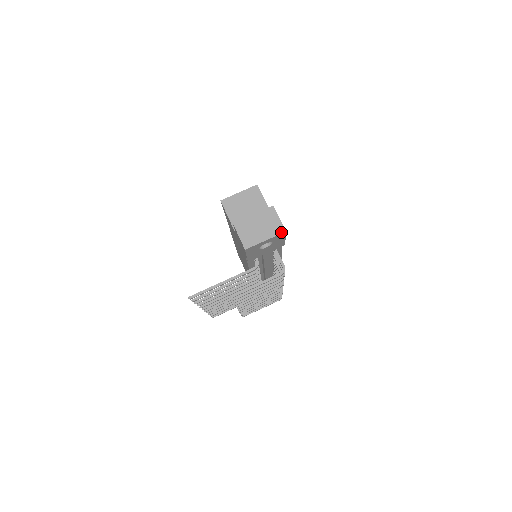
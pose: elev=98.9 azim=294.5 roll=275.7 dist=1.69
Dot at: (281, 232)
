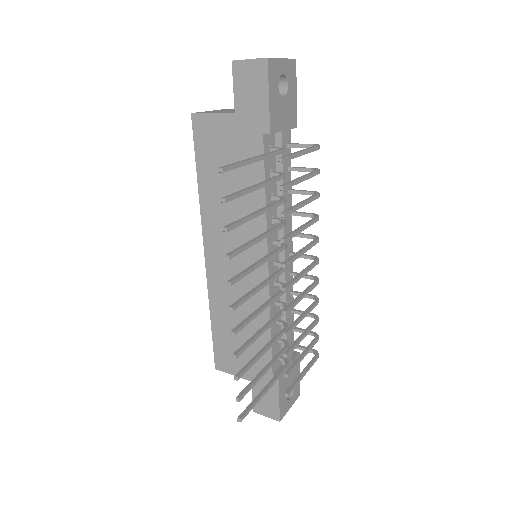
Dot at: (292, 59)
